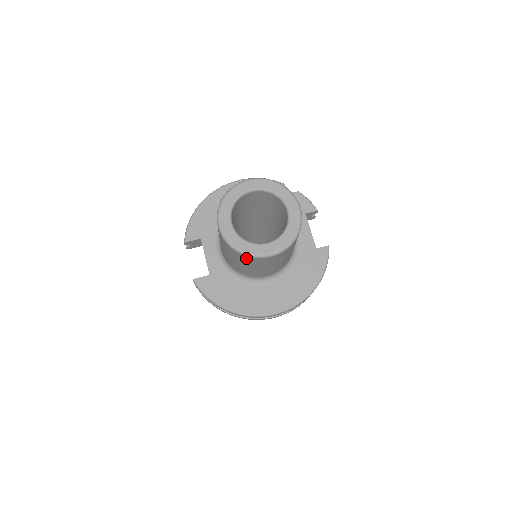
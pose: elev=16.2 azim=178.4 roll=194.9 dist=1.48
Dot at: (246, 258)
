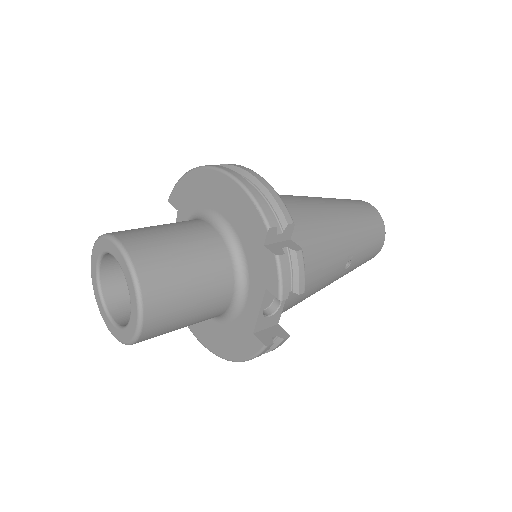
Dot at: occluded
